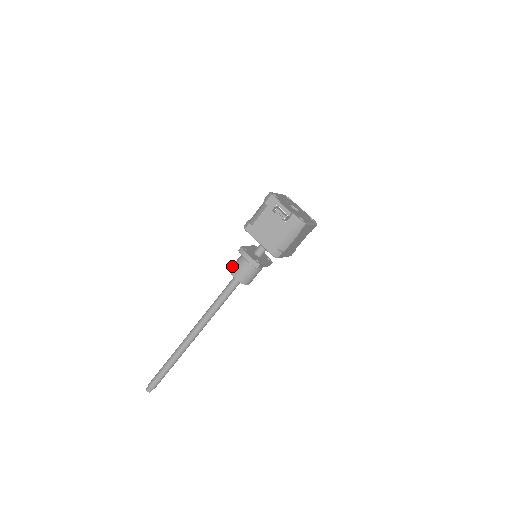
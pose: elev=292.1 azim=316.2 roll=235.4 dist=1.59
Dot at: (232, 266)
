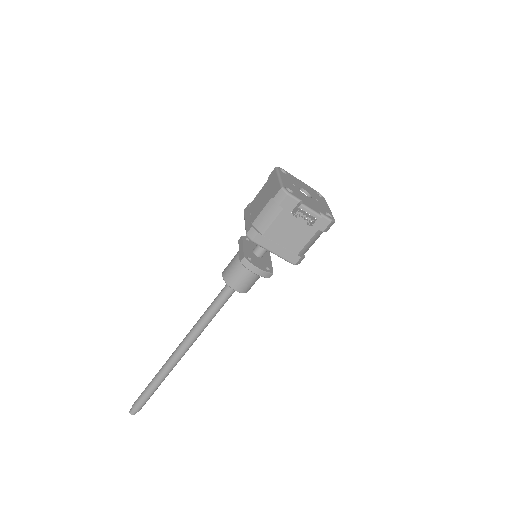
Dot at: (227, 276)
